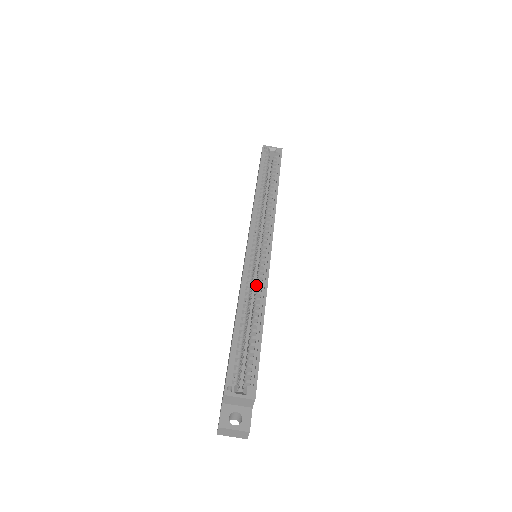
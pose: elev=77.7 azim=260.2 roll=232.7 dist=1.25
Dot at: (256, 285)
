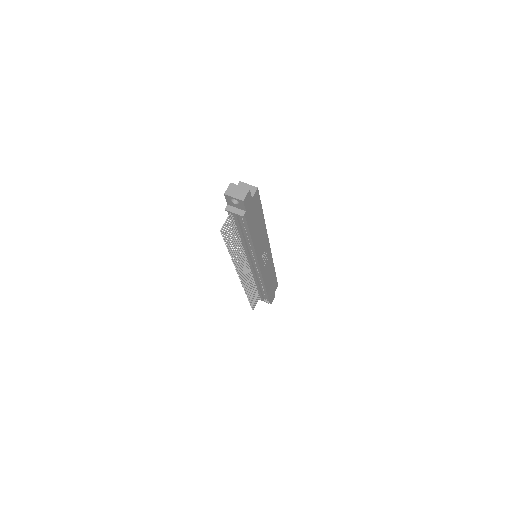
Dot at: occluded
